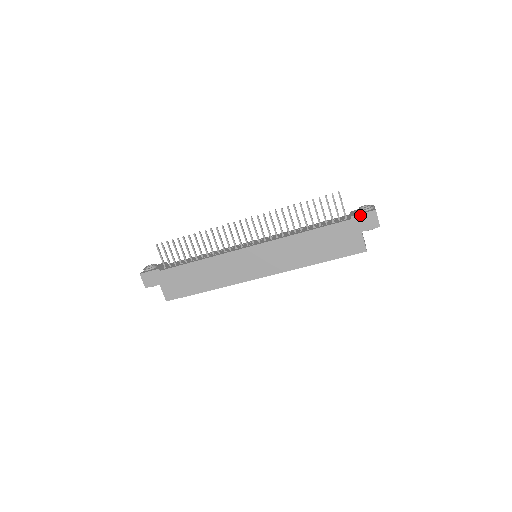
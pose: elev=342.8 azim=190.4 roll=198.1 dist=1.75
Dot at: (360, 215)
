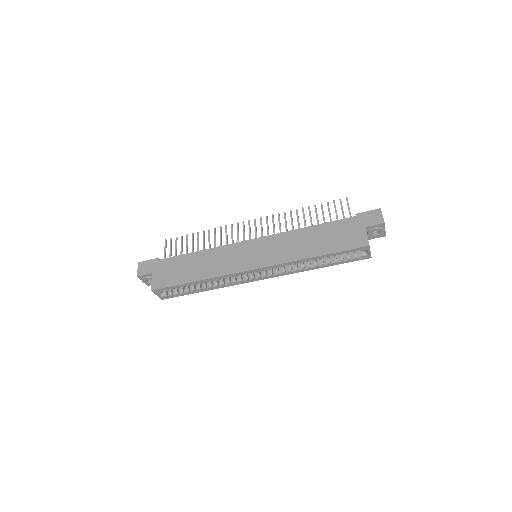
Dot at: (365, 213)
